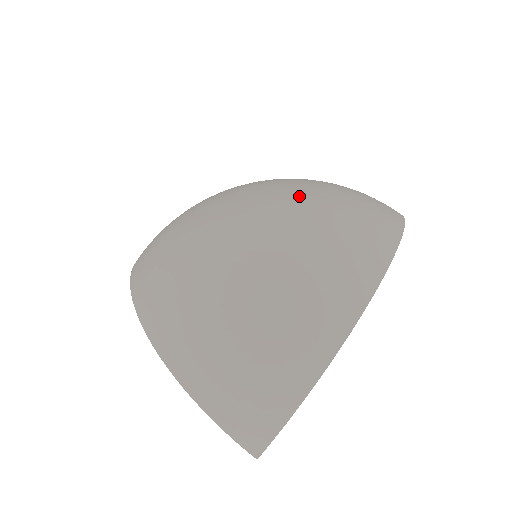
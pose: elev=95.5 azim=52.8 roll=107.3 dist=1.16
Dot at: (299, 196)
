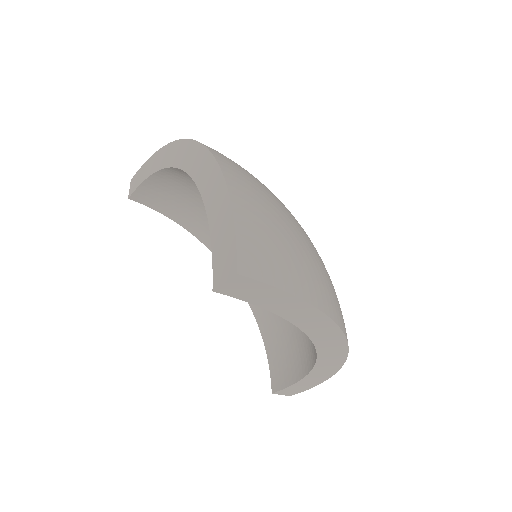
Dot at: occluded
